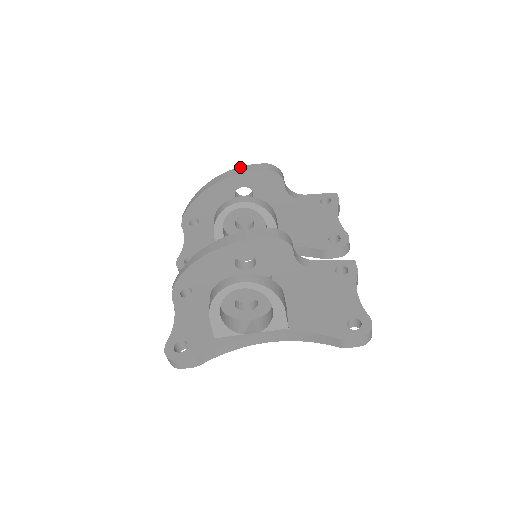
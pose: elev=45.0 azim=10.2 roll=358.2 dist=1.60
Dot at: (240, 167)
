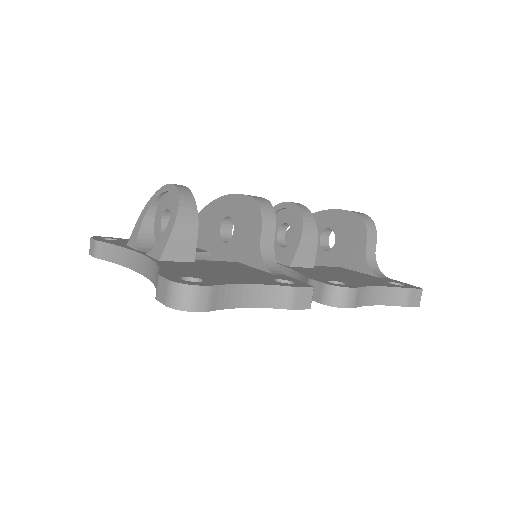
Dot at: occluded
